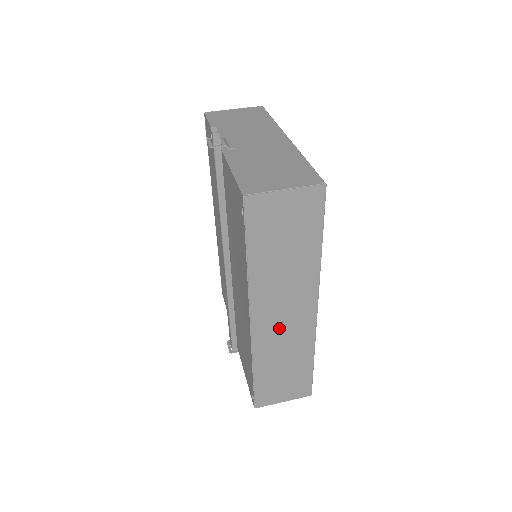
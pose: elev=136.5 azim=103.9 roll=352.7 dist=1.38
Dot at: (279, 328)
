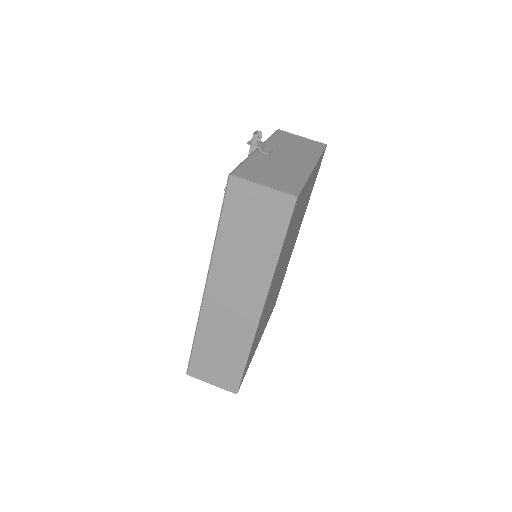
Dot at: (226, 308)
